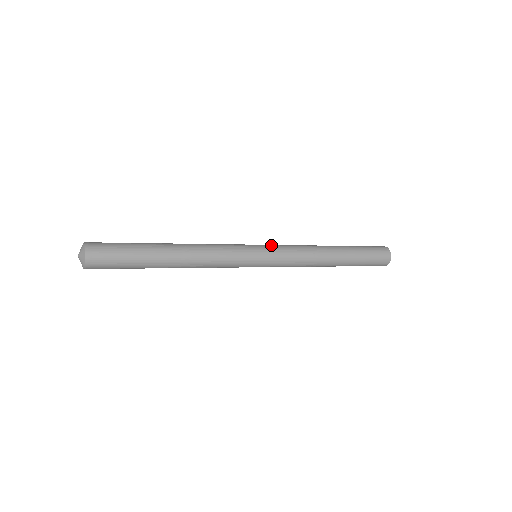
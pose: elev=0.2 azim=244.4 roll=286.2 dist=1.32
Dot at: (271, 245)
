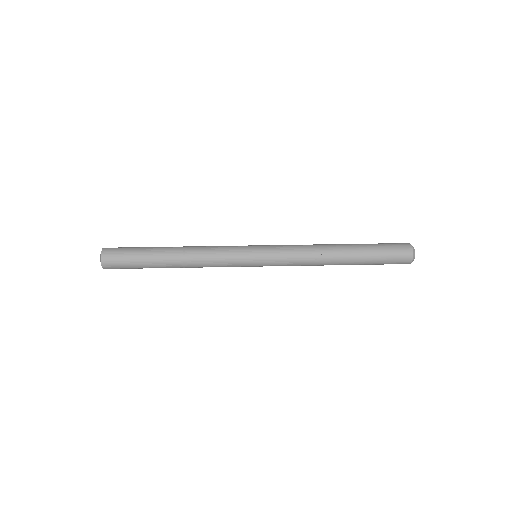
Dot at: (270, 245)
